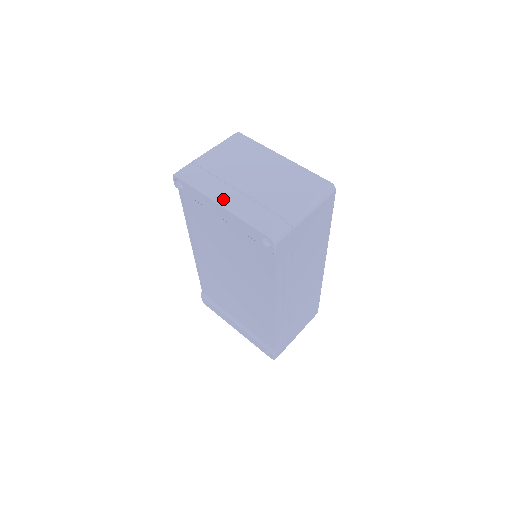
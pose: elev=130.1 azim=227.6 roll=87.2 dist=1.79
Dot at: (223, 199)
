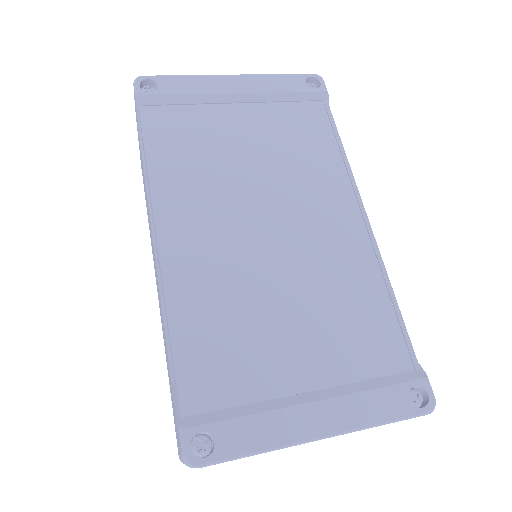
Dot at: occluded
